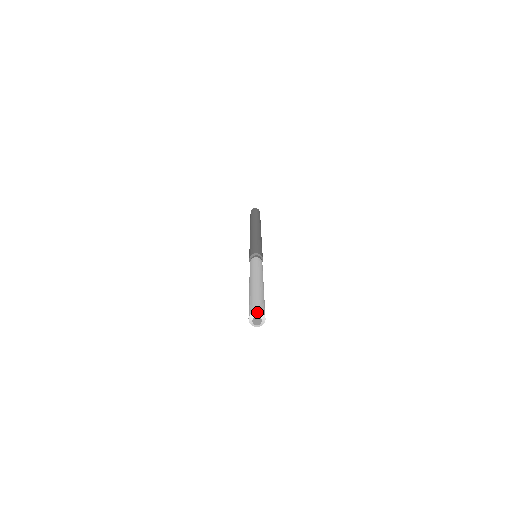
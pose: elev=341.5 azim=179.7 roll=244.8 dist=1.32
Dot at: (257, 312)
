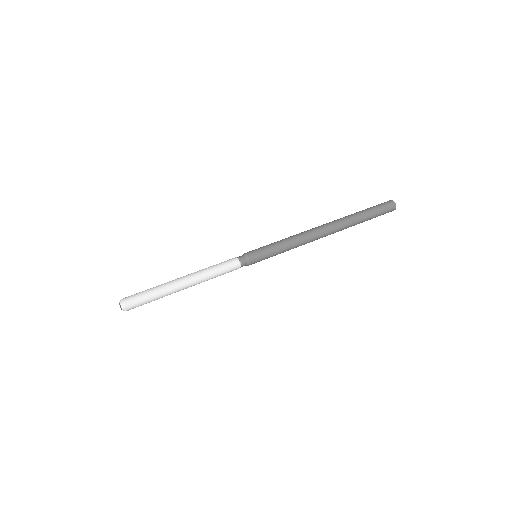
Dot at: (124, 306)
